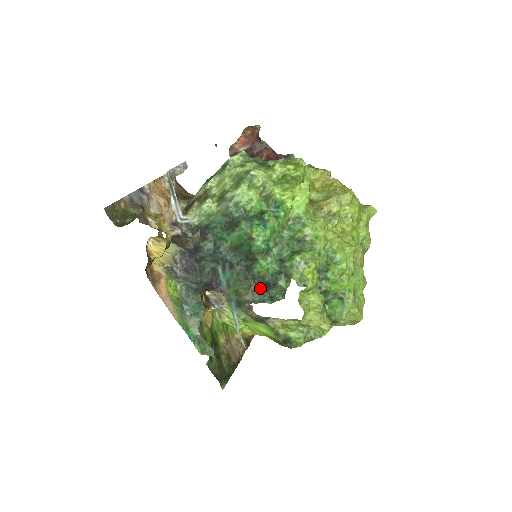
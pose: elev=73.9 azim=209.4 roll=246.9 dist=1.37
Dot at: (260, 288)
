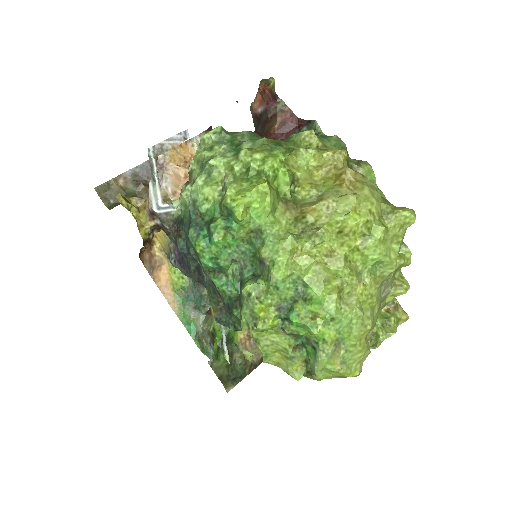
Dot at: (226, 308)
